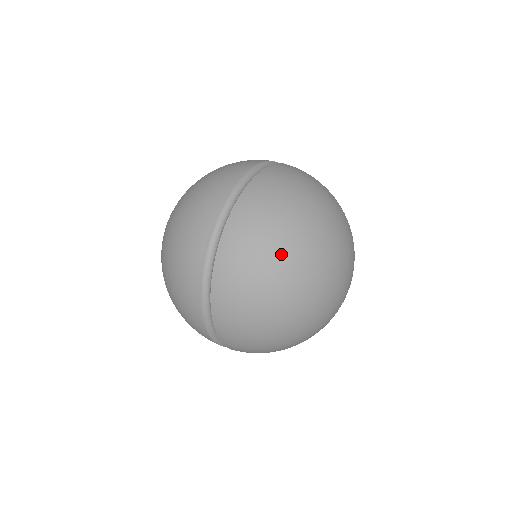
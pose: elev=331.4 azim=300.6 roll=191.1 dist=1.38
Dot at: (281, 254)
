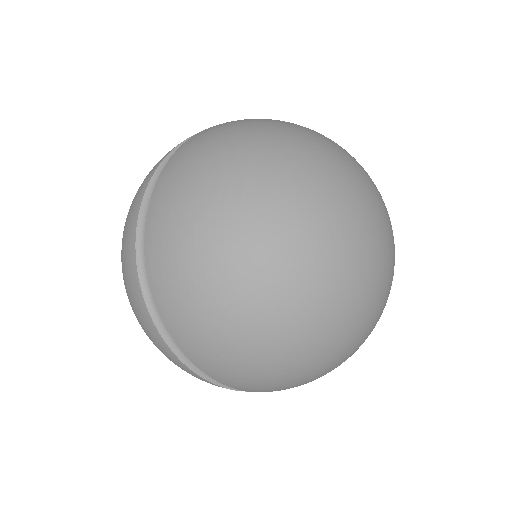
Dot at: (291, 126)
